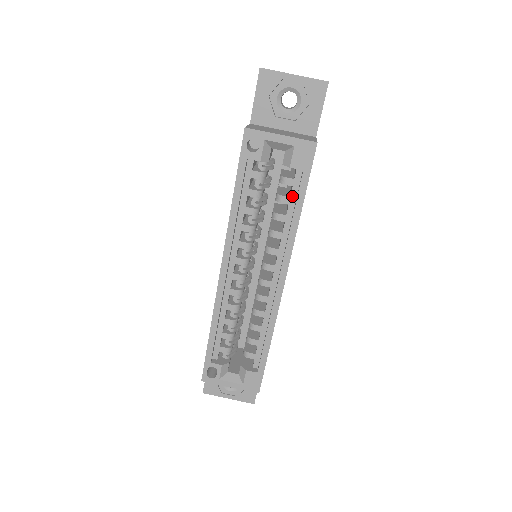
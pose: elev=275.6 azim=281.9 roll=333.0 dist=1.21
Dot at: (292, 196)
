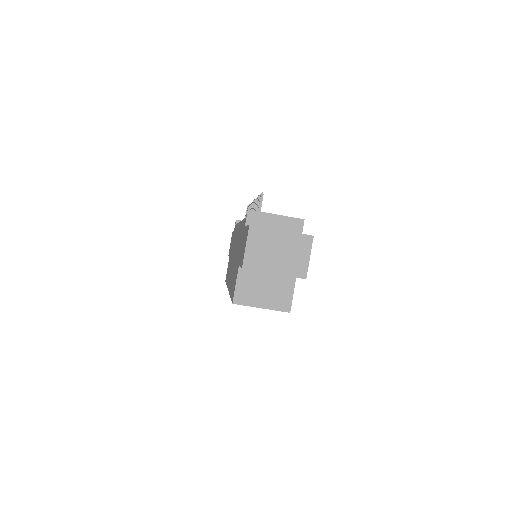
Dot at: occluded
